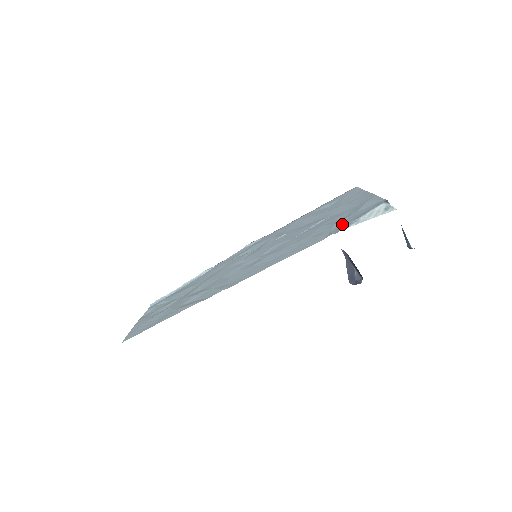
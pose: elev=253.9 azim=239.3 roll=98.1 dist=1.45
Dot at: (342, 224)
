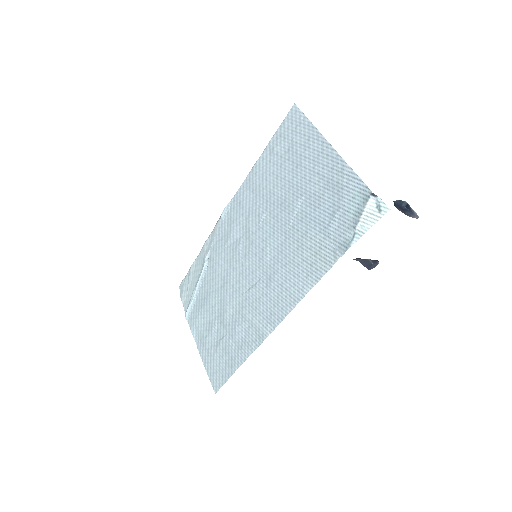
Dot at: (339, 233)
